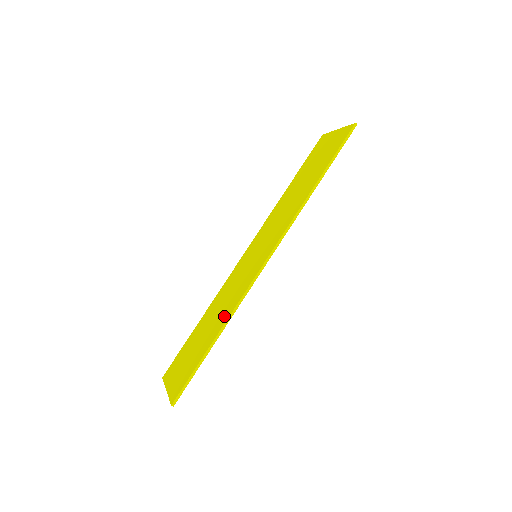
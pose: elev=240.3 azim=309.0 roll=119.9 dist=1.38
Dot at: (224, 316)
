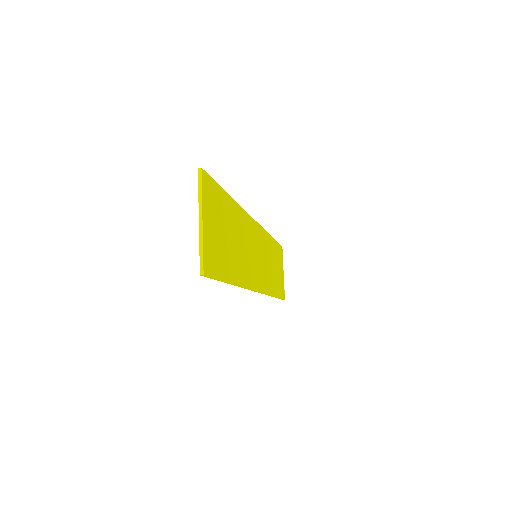
Dot at: occluded
